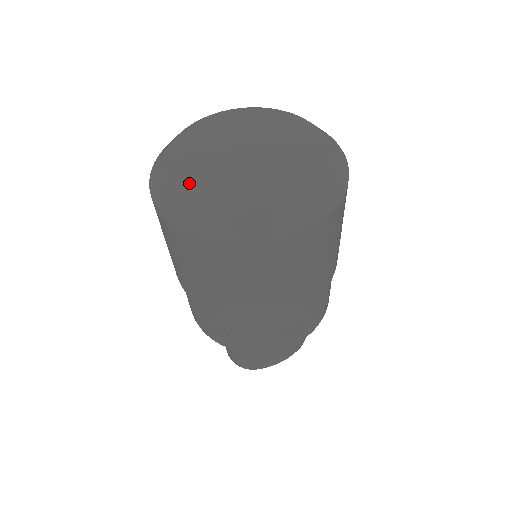
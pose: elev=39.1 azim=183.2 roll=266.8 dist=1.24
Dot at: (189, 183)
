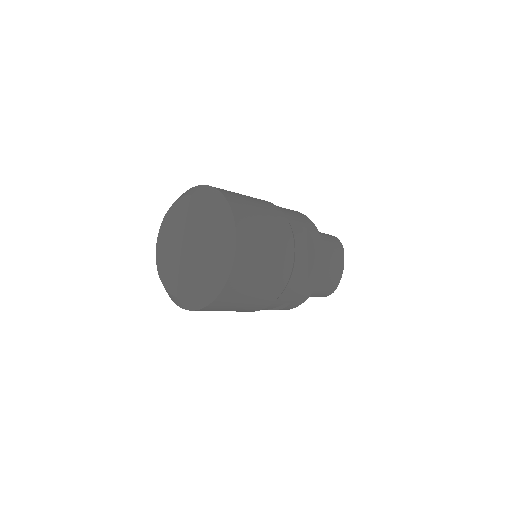
Dot at: (180, 288)
